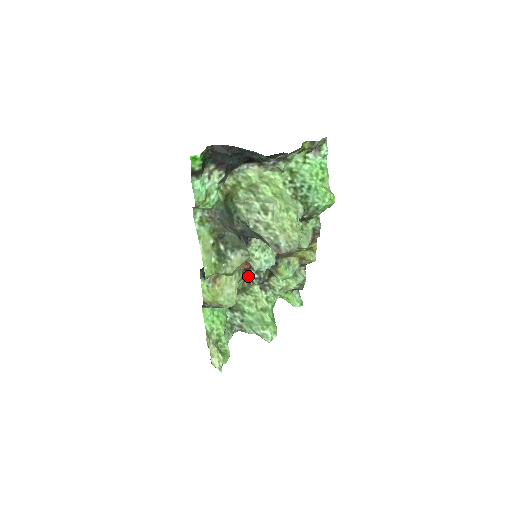
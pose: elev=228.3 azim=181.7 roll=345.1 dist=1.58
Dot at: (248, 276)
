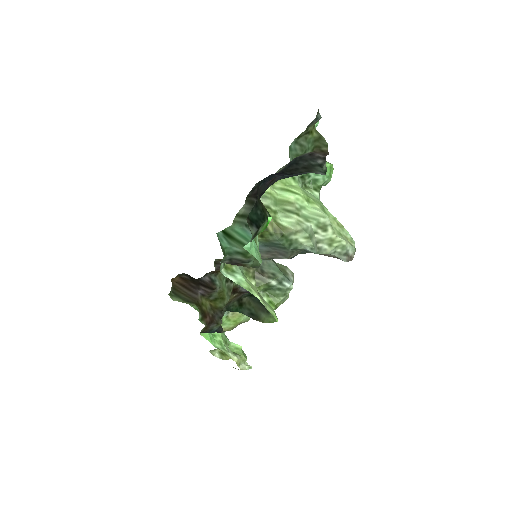
Dot at: occluded
